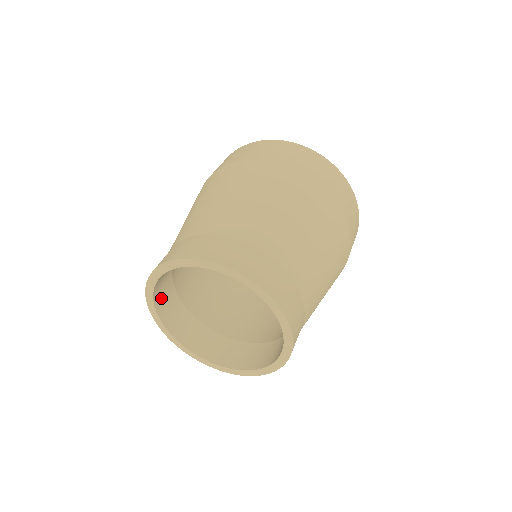
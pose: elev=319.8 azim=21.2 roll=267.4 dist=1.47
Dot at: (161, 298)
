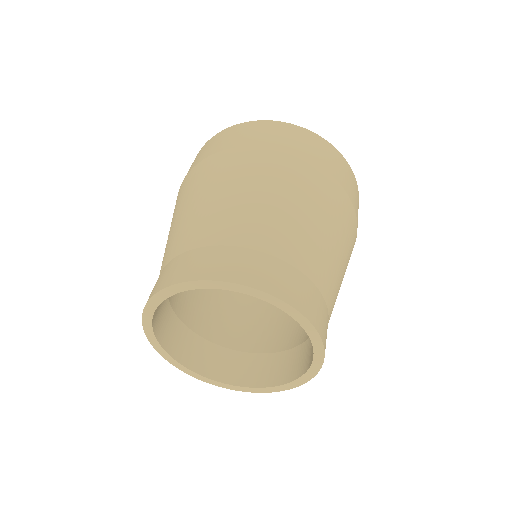
Dot at: occluded
